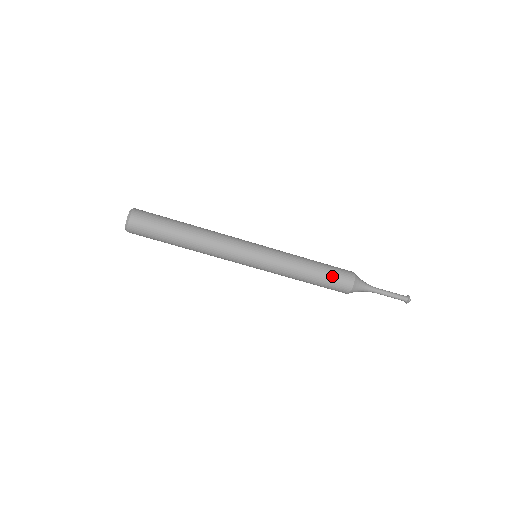
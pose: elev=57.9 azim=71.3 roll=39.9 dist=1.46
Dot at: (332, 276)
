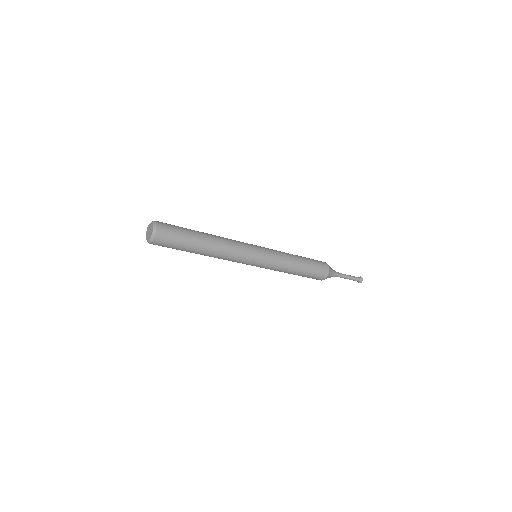
Dot at: (313, 271)
